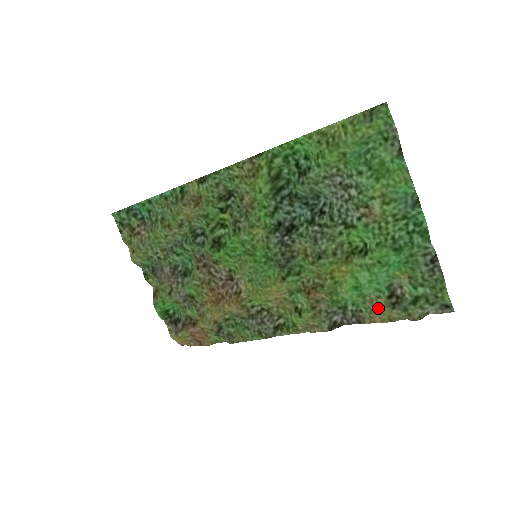
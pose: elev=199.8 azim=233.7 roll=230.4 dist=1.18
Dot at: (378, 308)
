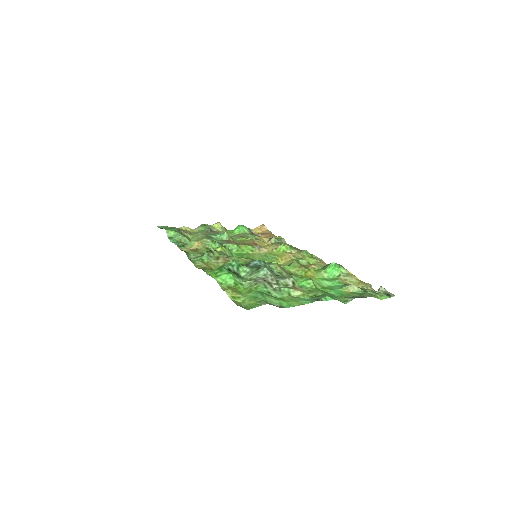
Dot at: (348, 282)
